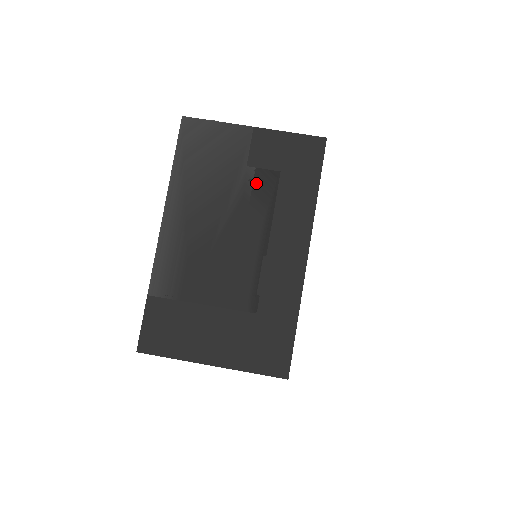
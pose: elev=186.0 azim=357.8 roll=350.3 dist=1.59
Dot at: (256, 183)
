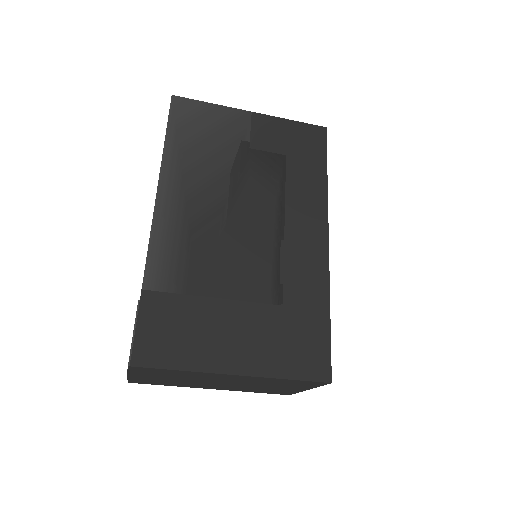
Dot at: (262, 165)
